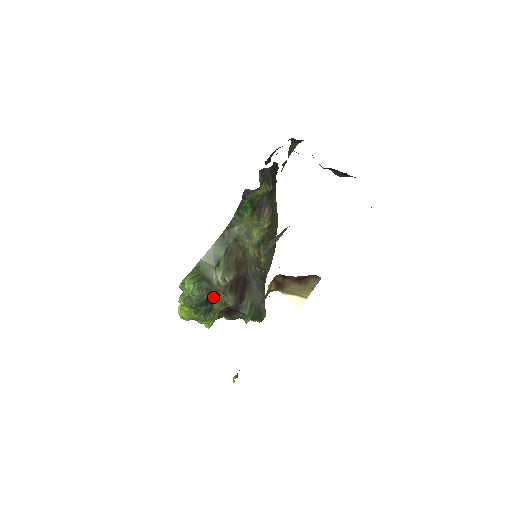
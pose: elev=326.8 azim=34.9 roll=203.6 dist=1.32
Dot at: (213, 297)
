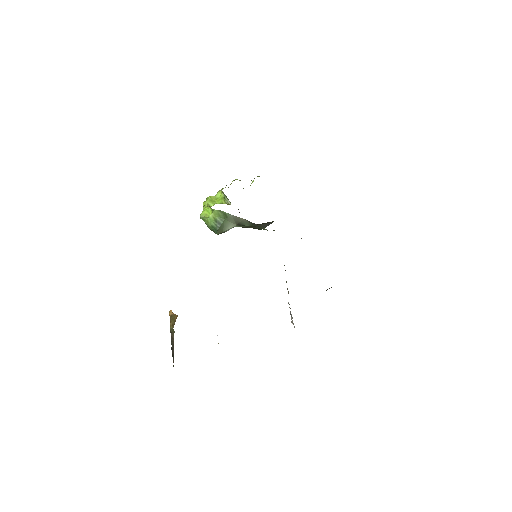
Dot at: occluded
